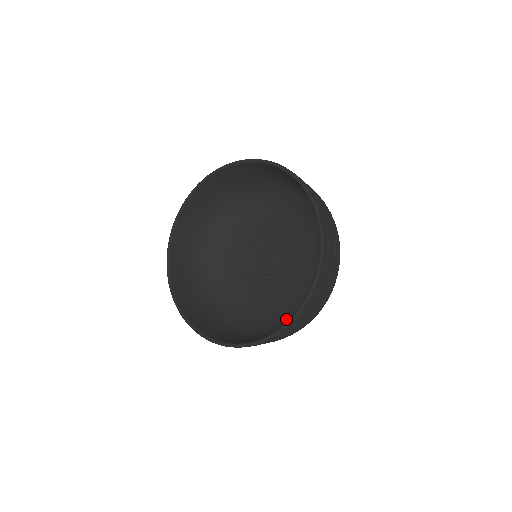
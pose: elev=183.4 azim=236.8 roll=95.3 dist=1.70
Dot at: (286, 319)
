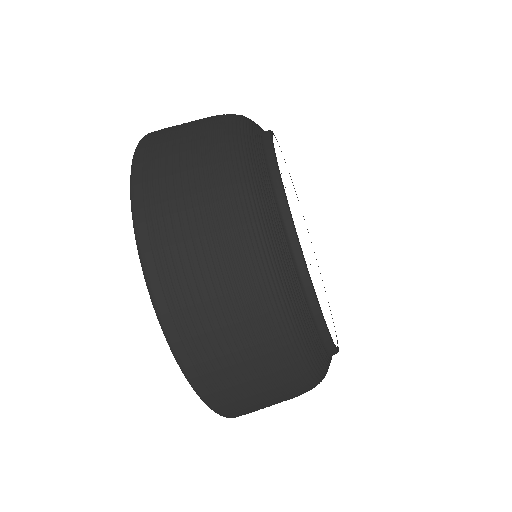
Dot at: occluded
